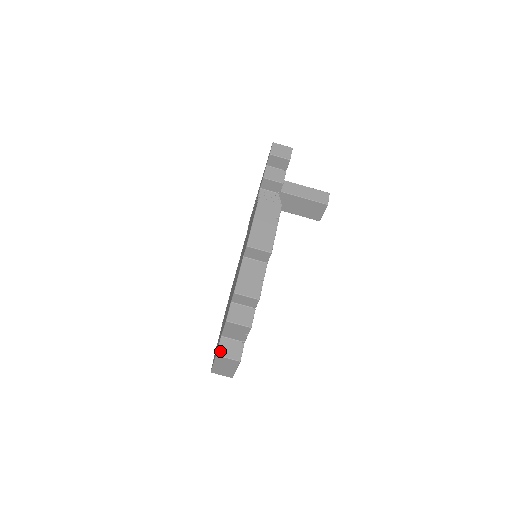
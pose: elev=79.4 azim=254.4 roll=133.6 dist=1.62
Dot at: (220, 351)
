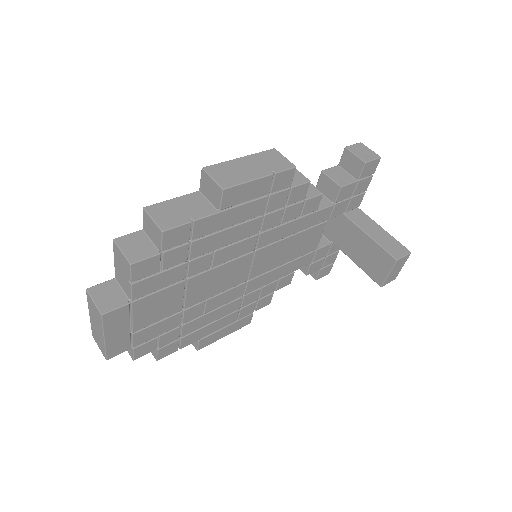
Dot at: (95, 288)
